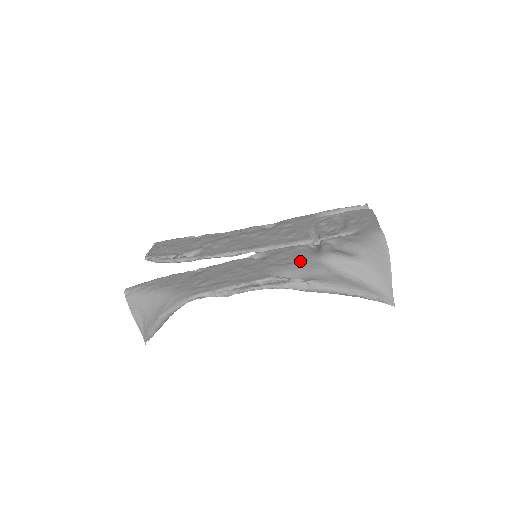
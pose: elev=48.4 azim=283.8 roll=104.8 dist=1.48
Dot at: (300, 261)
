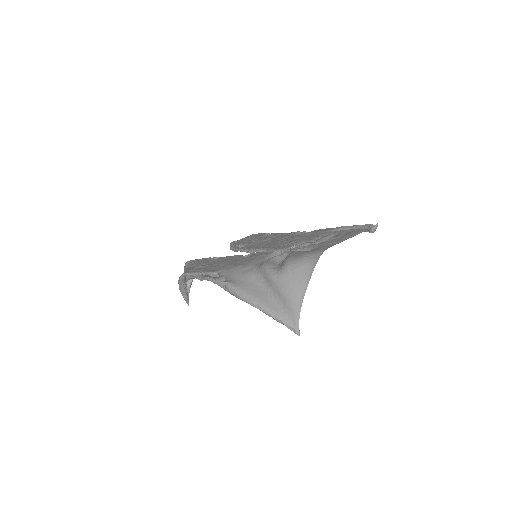
Dot at: (245, 265)
